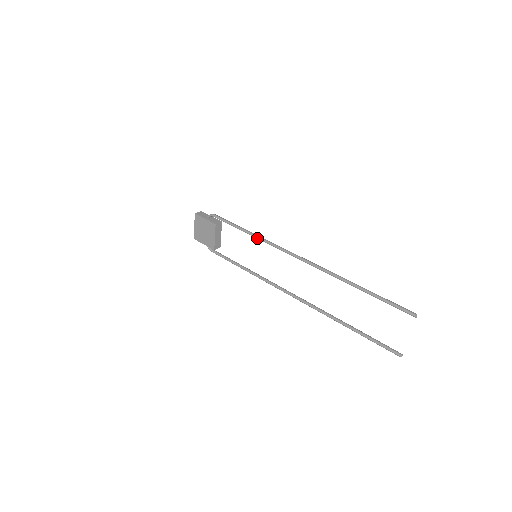
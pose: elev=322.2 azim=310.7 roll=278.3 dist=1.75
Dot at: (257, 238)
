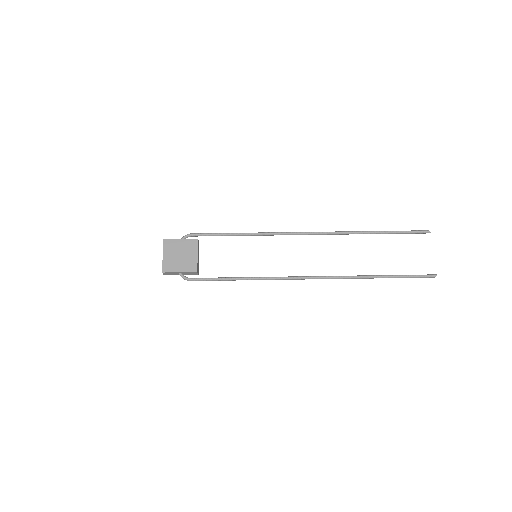
Dot at: (256, 233)
